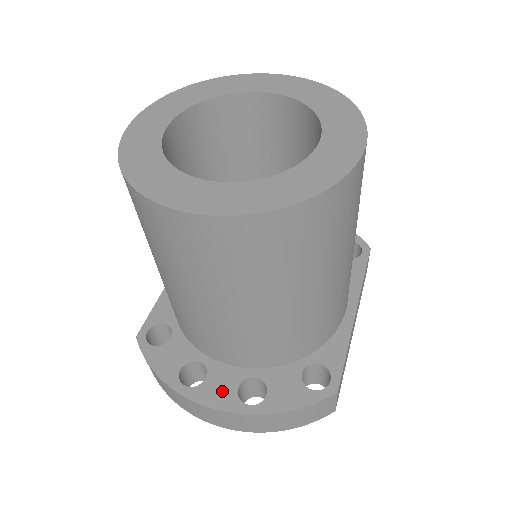
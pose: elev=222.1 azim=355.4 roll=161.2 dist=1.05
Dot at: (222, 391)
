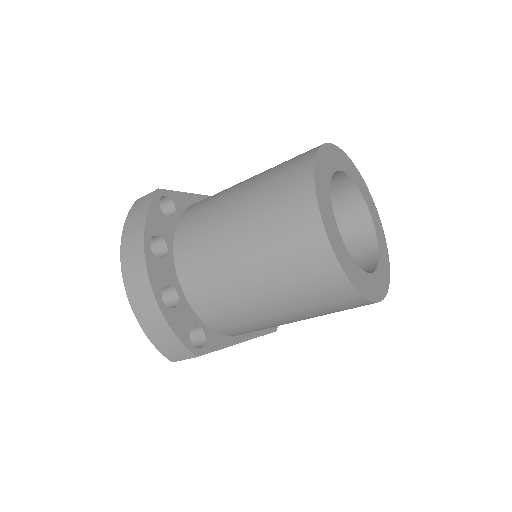
Dot at: (160, 275)
